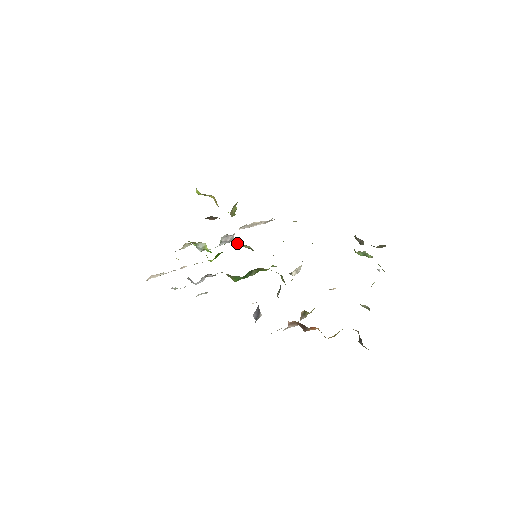
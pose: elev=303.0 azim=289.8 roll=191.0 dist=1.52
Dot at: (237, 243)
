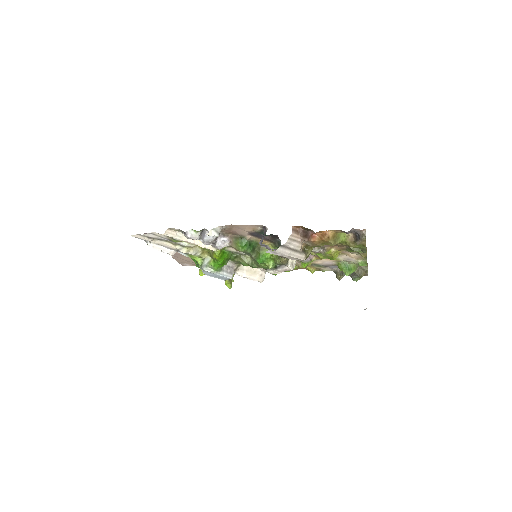
Dot at: (239, 258)
